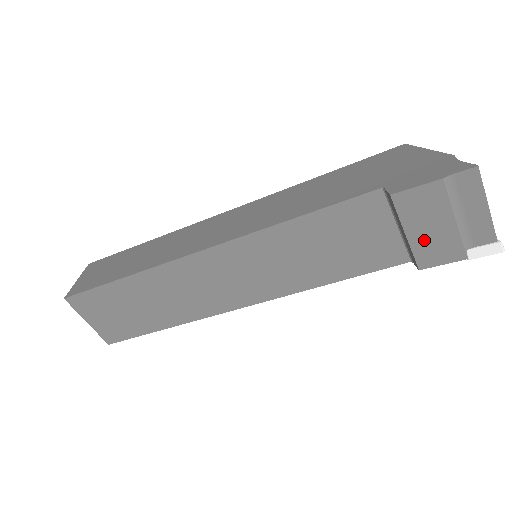
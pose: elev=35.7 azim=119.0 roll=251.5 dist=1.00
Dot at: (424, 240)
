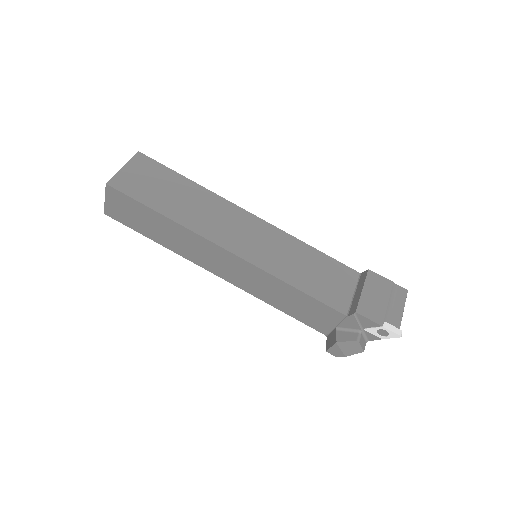
Dot at: (369, 300)
